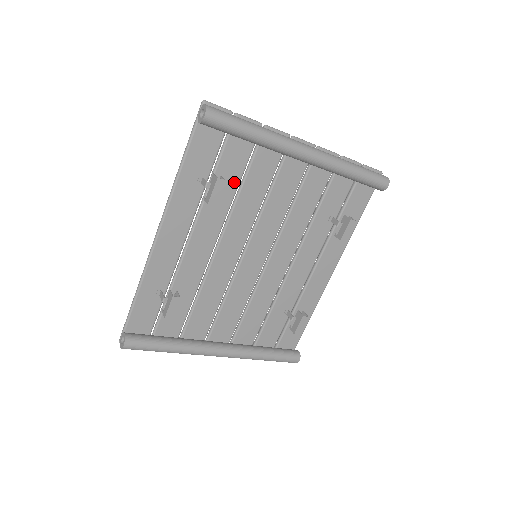
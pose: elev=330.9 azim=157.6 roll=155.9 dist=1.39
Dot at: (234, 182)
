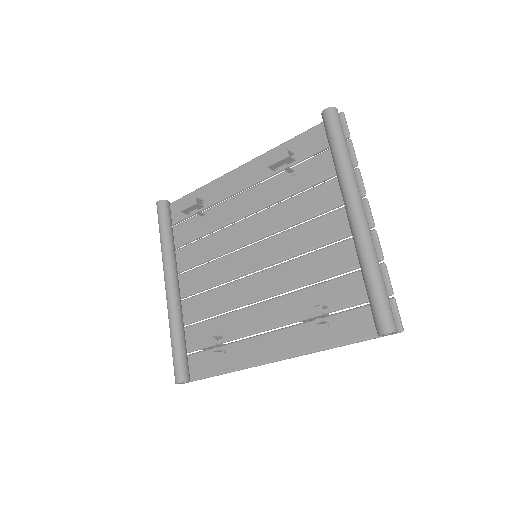
Dot at: (302, 184)
